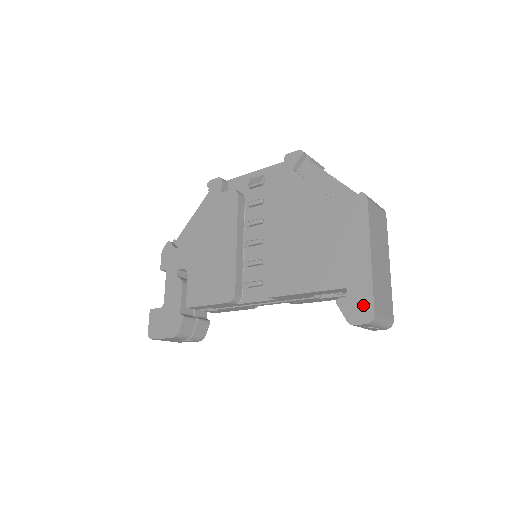
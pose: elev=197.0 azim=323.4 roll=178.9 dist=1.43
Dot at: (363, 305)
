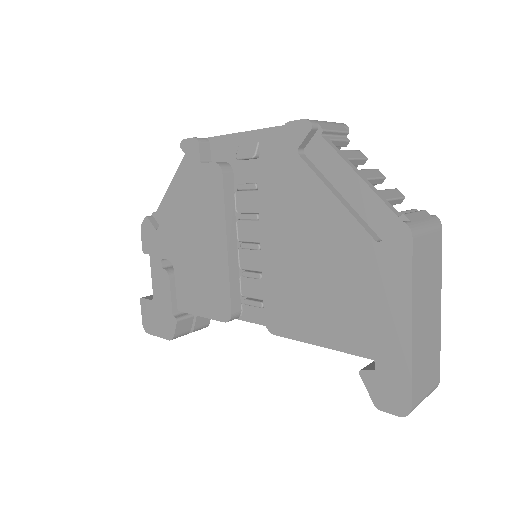
Dot at: (396, 391)
